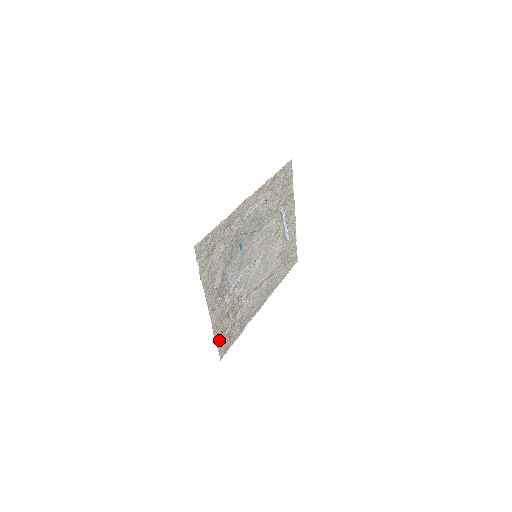
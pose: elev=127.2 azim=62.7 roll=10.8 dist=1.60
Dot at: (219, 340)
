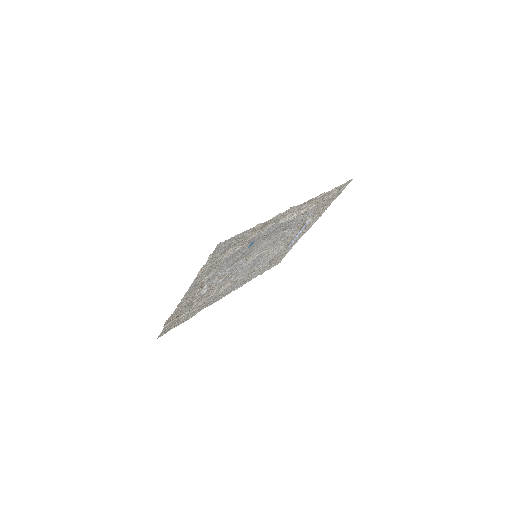
Dot at: (169, 323)
